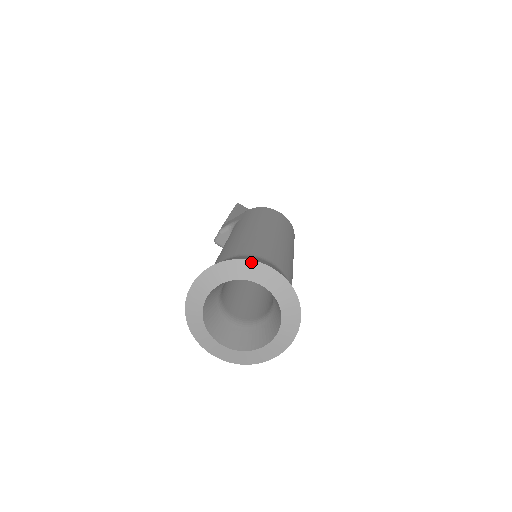
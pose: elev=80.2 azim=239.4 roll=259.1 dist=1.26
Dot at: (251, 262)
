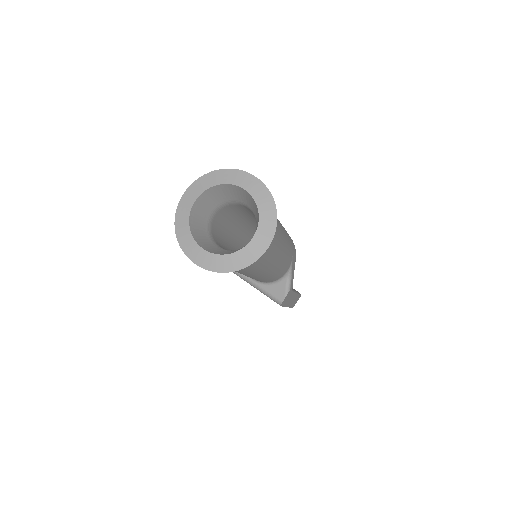
Dot at: (237, 171)
